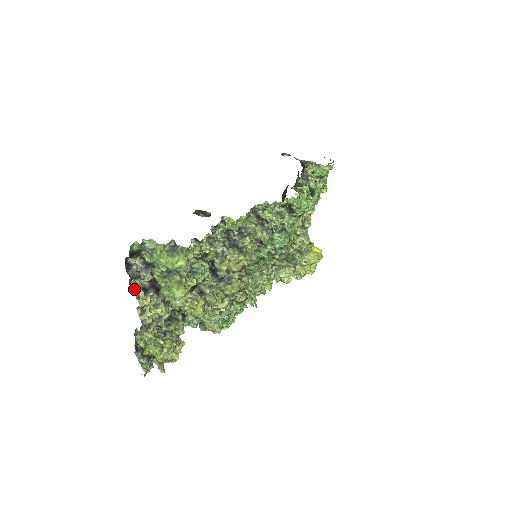
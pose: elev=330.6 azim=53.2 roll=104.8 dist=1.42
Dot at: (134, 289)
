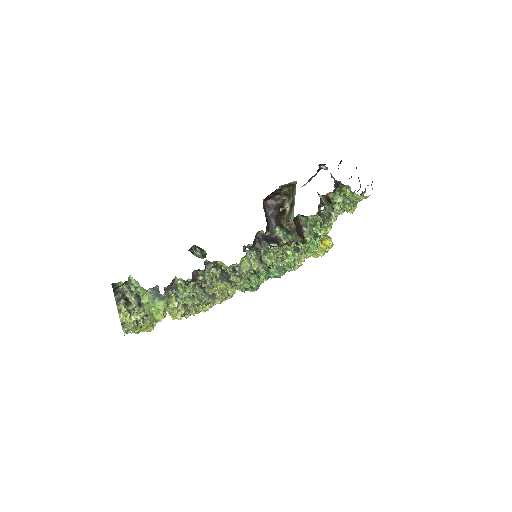
Dot at: (117, 304)
